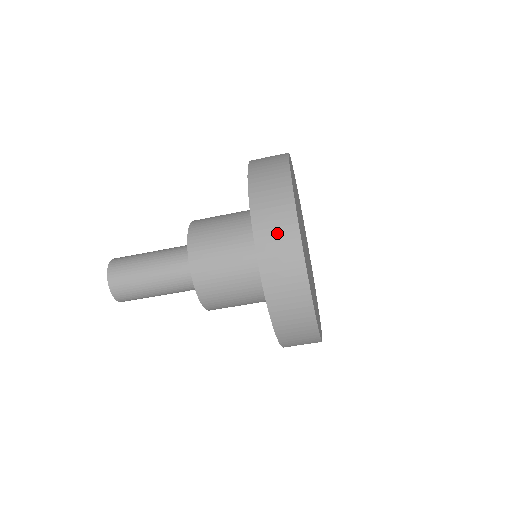
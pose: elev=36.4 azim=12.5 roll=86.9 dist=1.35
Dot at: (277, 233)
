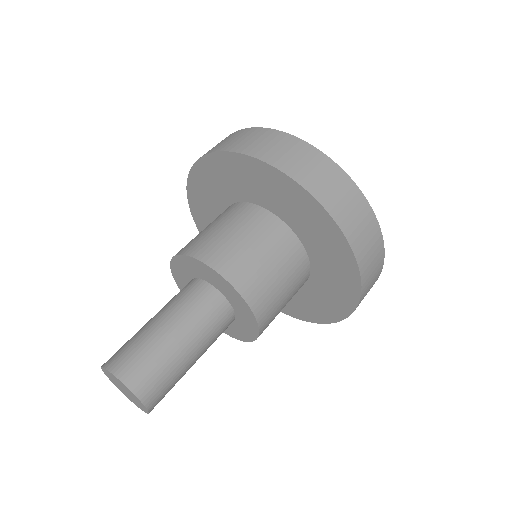
Dot at: (255, 140)
